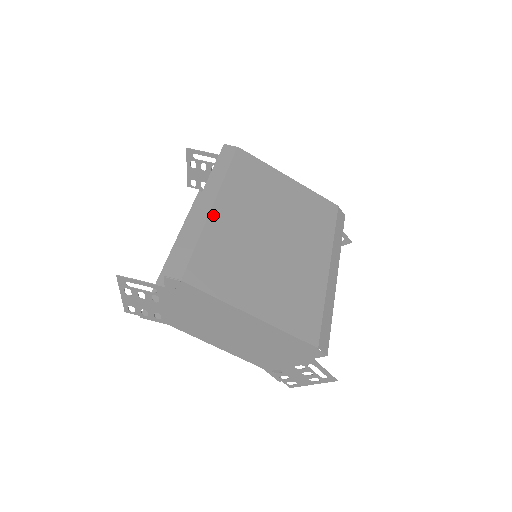
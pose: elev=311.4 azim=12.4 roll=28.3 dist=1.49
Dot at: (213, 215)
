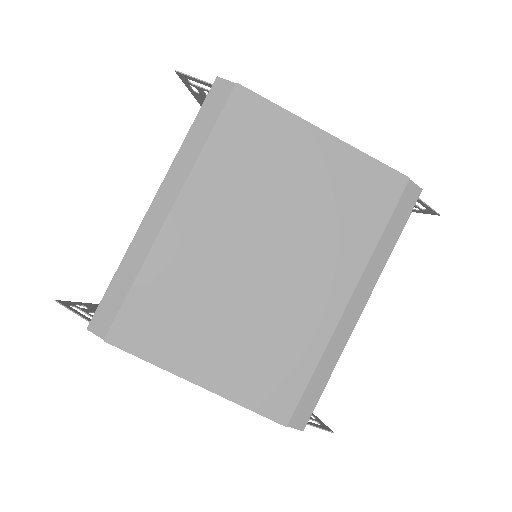
Dot at: (166, 231)
